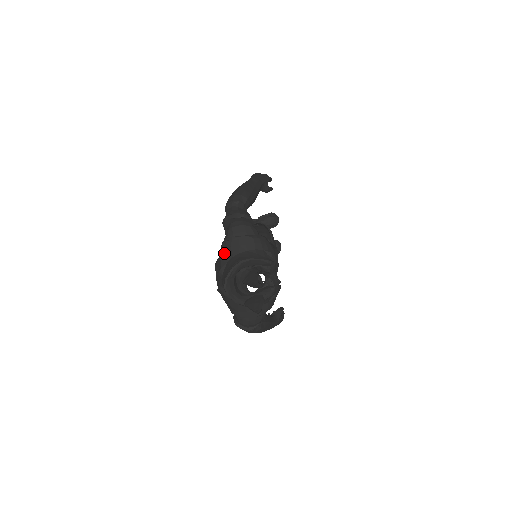
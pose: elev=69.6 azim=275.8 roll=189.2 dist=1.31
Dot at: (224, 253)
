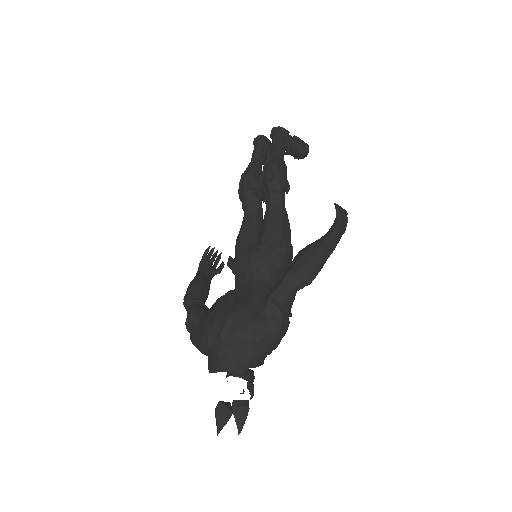
Dot at: (244, 338)
